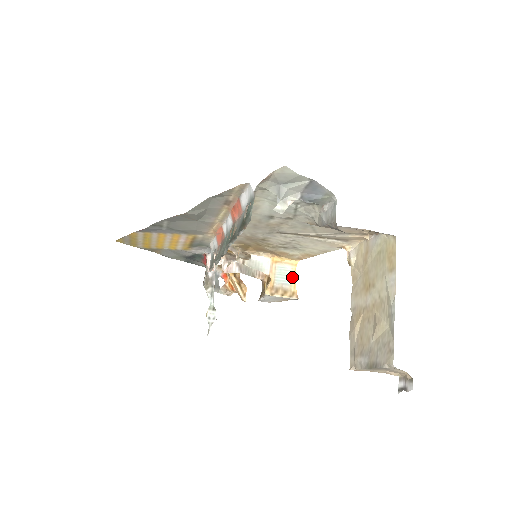
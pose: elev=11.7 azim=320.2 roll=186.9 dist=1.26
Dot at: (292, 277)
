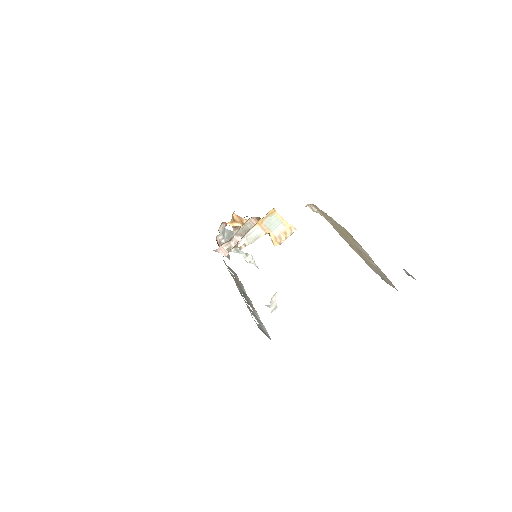
Dot at: (280, 219)
